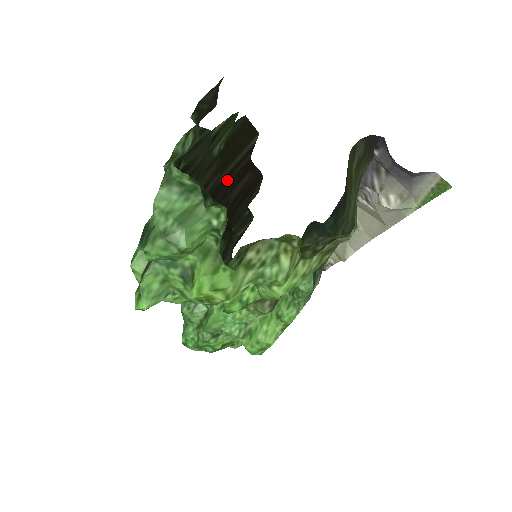
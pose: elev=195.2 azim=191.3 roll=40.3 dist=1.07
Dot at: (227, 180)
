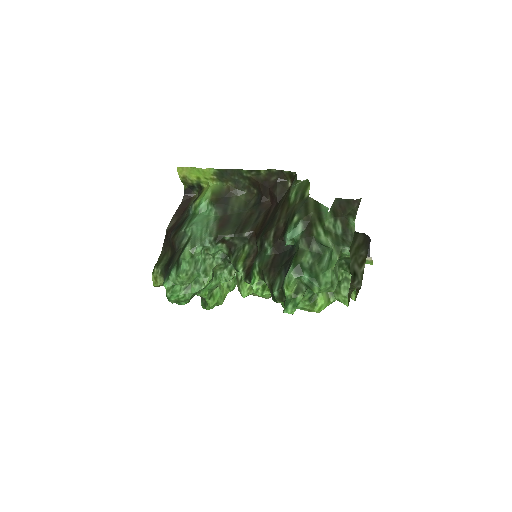
Dot at: (276, 211)
